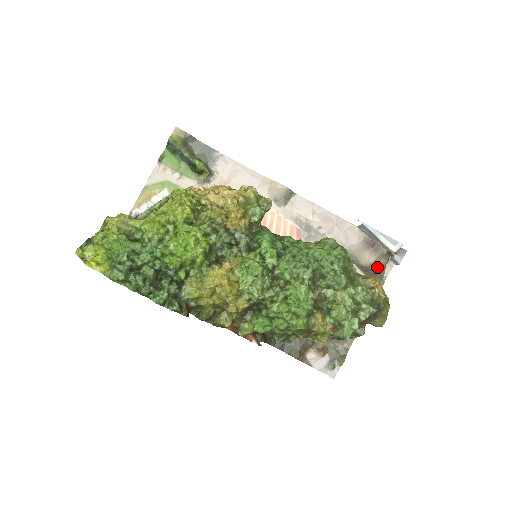
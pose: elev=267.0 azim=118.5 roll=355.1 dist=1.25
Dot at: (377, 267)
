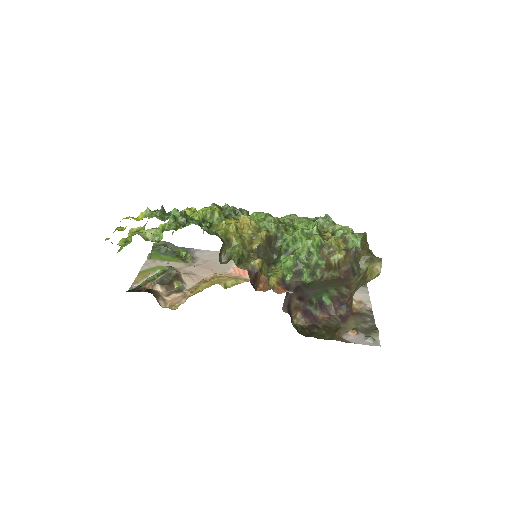
Dot at: occluded
